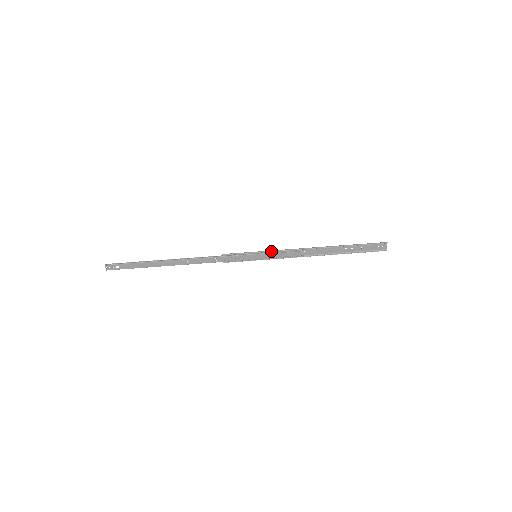
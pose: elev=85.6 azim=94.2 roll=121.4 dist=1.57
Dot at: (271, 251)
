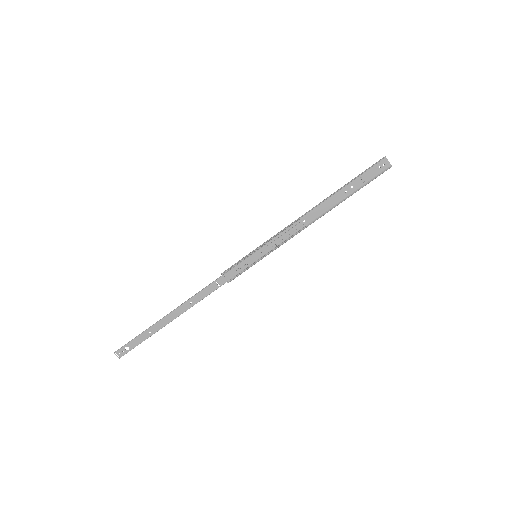
Dot at: (267, 241)
